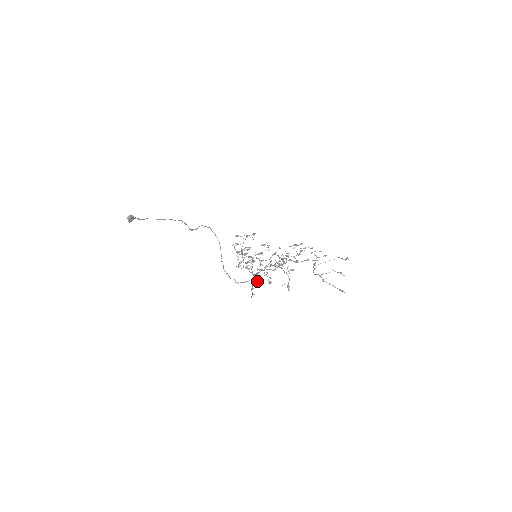
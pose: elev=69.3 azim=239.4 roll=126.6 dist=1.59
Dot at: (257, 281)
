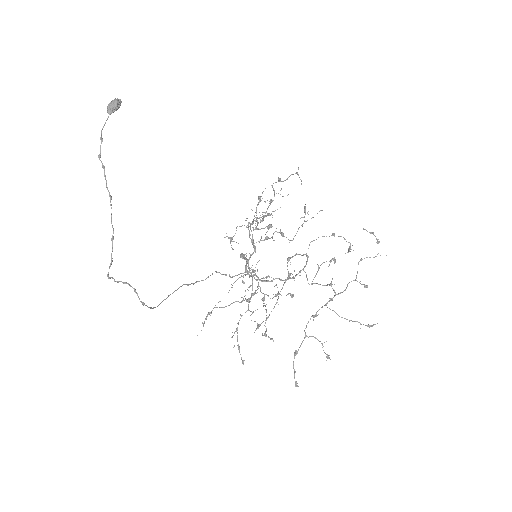
Dot at: (221, 307)
